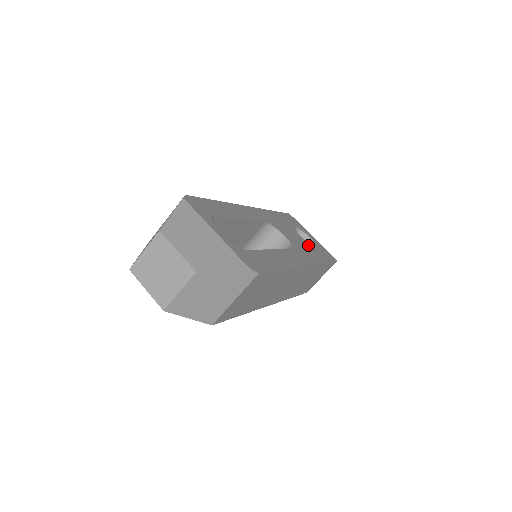
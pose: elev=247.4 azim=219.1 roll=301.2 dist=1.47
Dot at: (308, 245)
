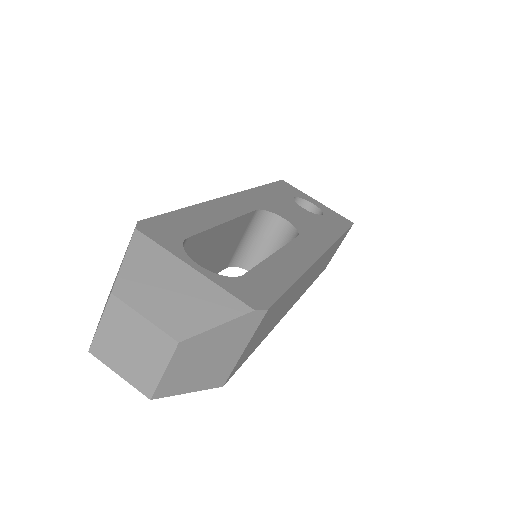
Dot at: (315, 218)
